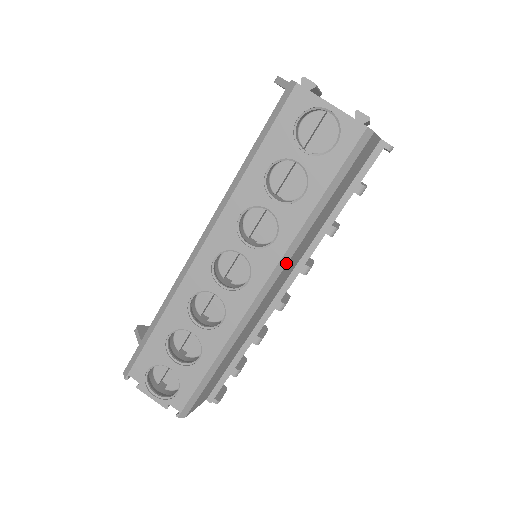
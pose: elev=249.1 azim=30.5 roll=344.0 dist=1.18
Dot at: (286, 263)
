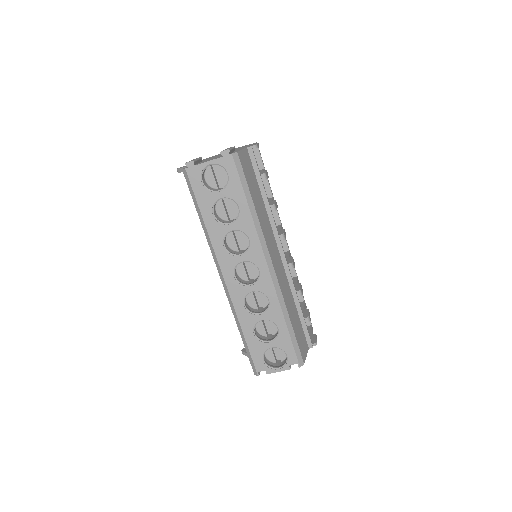
Dot at: (265, 244)
